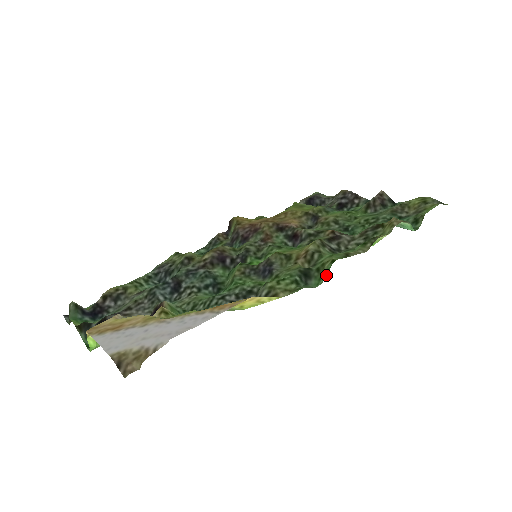
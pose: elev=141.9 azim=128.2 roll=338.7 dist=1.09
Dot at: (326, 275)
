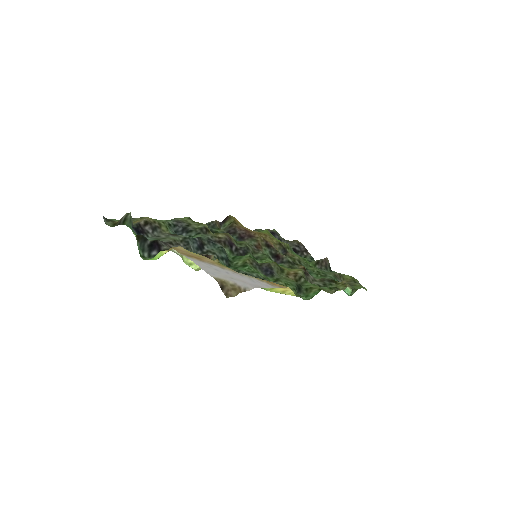
Dot at: occluded
